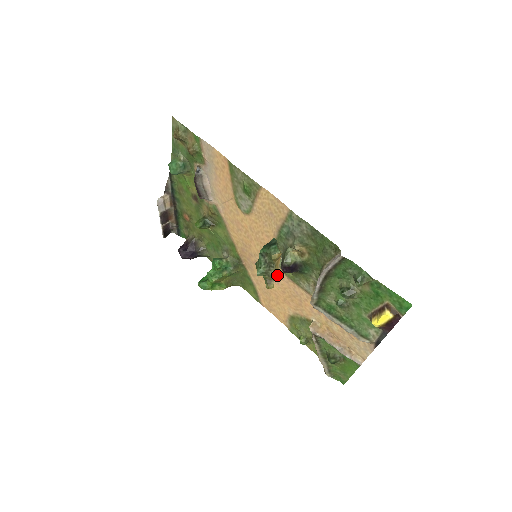
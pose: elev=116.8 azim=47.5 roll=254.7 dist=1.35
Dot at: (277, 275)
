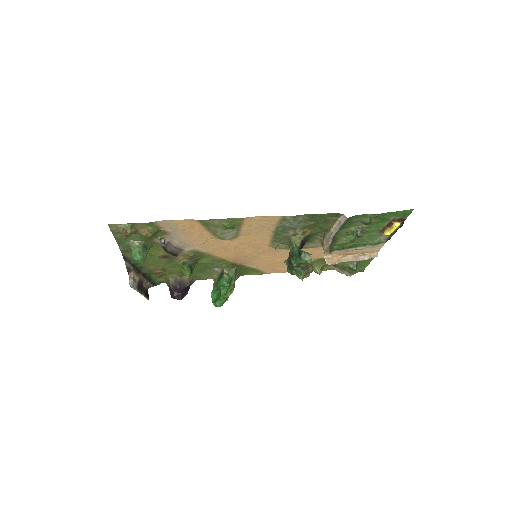
Dot at: (313, 267)
